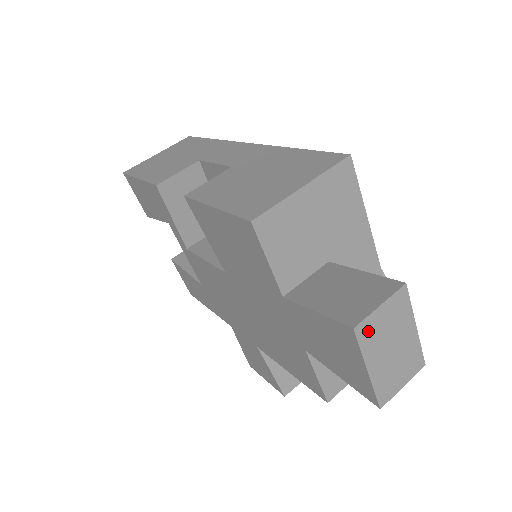
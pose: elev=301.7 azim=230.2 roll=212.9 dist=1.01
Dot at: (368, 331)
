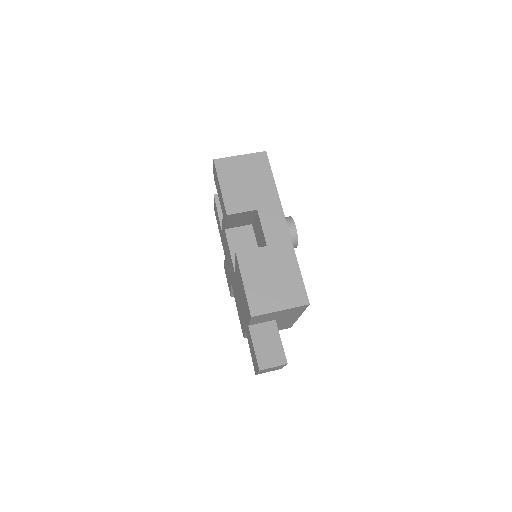
Dot at: occluded
